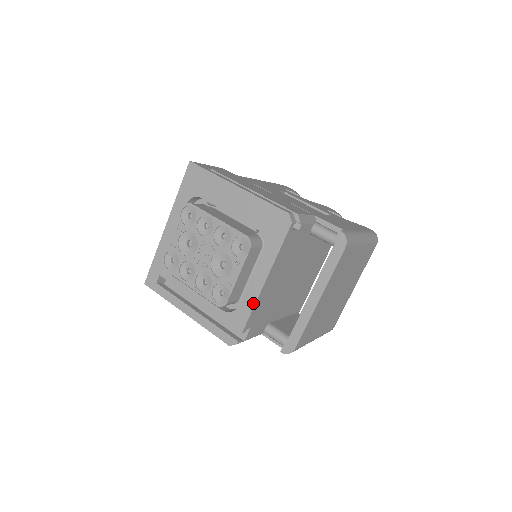
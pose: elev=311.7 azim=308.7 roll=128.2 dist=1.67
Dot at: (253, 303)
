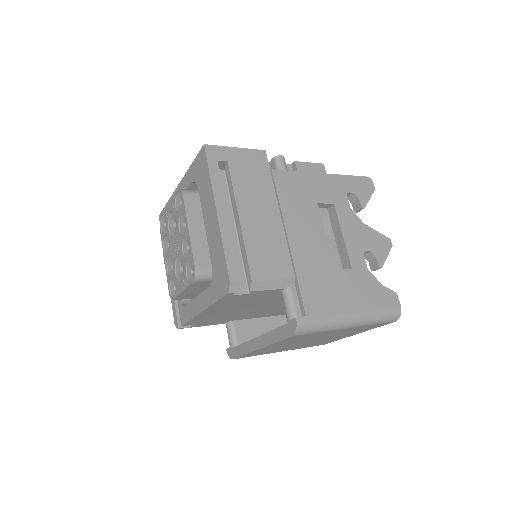
Dot at: (191, 316)
